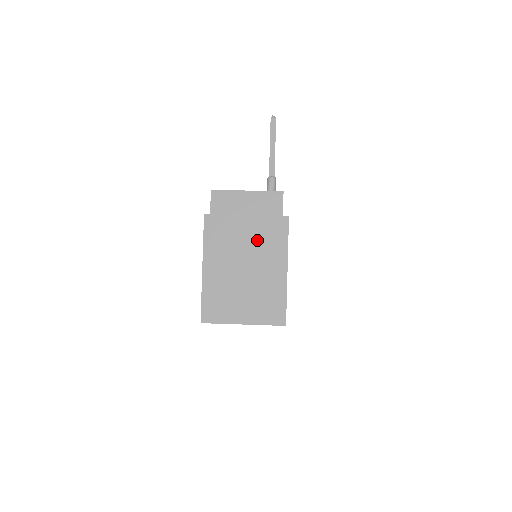
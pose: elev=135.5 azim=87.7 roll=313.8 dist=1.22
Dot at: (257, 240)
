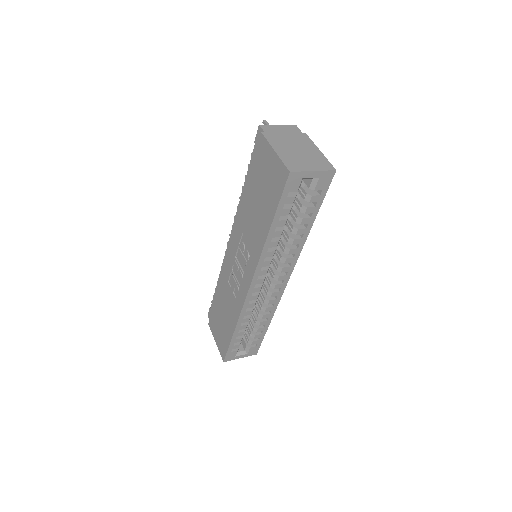
Dot at: (296, 141)
